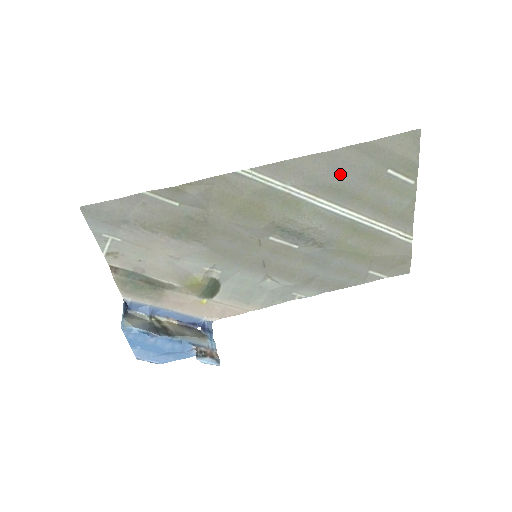
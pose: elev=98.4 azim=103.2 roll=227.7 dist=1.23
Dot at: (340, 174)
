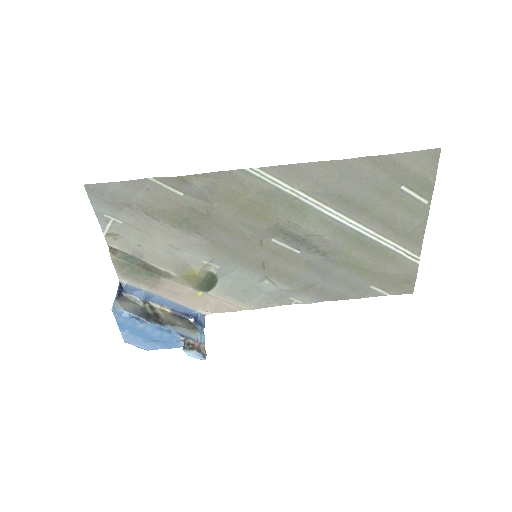
Dot at: (351, 184)
